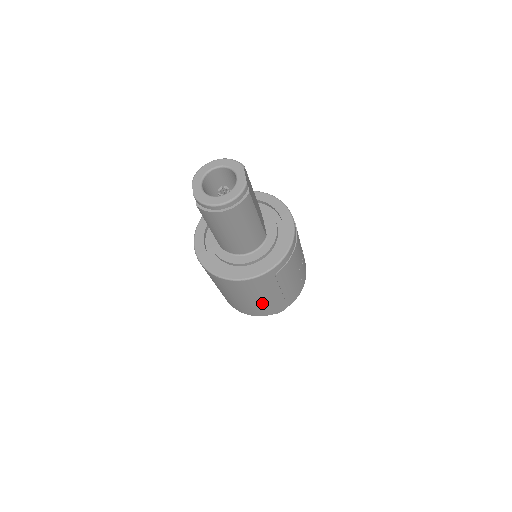
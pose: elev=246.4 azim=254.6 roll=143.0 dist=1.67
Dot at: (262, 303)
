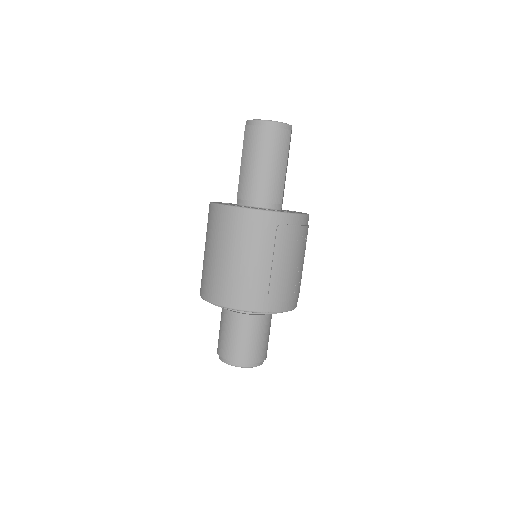
Dot at: (246, 273)
